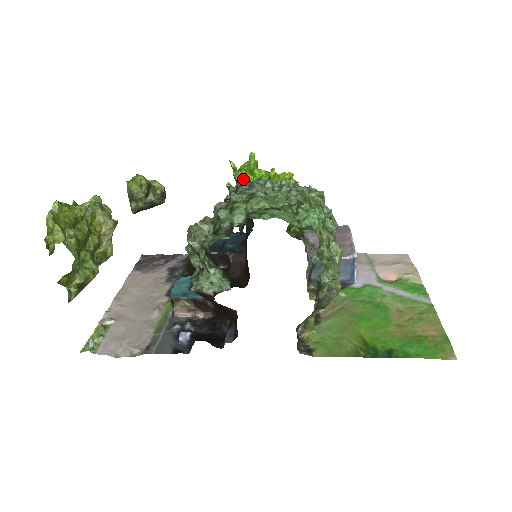
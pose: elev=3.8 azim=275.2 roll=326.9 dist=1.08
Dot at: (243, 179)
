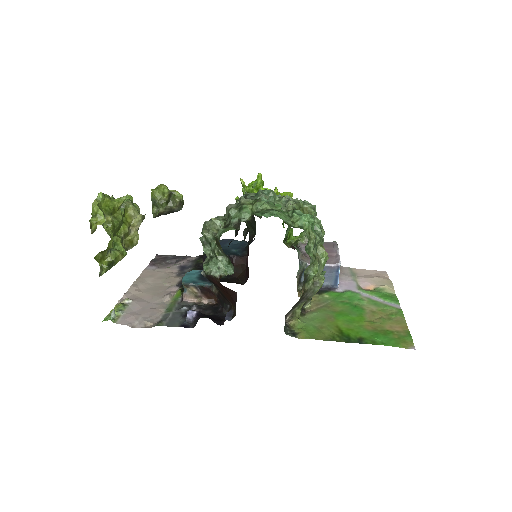
Dot at: occluded
